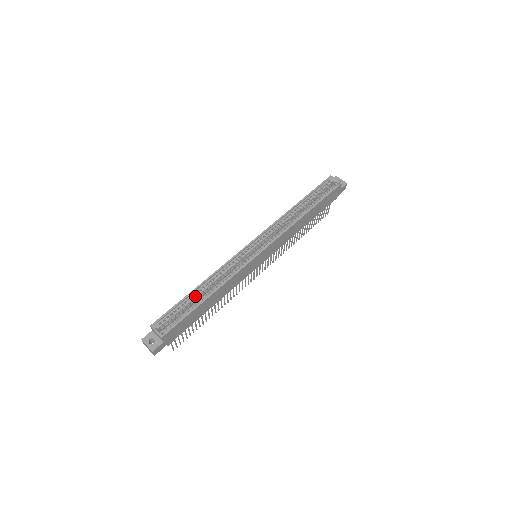
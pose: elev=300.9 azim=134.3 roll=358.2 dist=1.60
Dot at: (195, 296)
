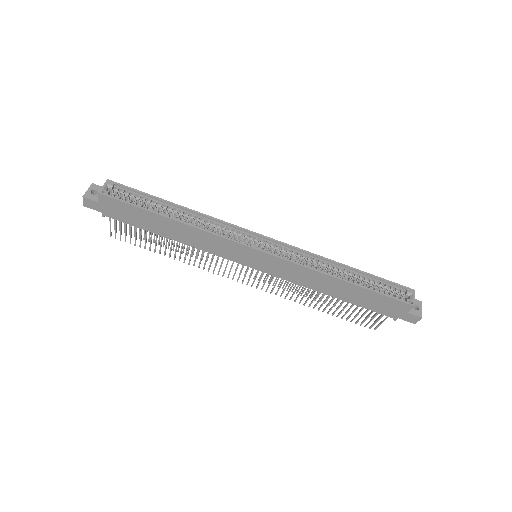
Dot at: (165, 207)
